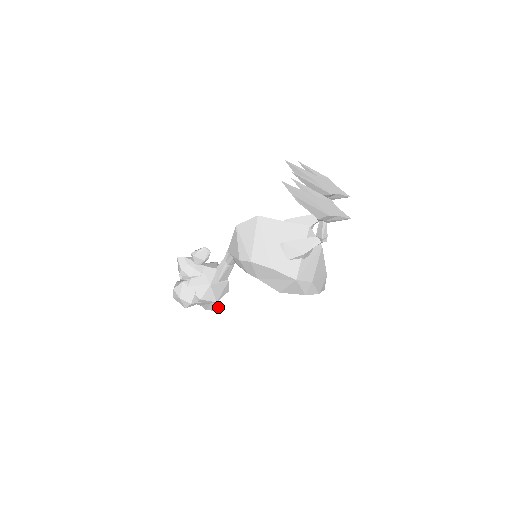
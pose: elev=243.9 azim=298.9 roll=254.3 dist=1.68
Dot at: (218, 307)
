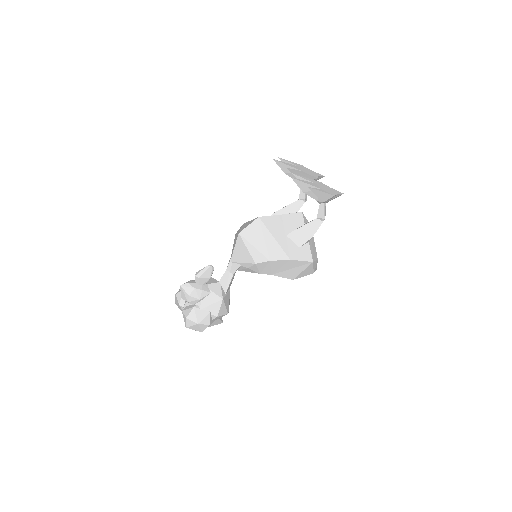
Dot at: (221, 319)
